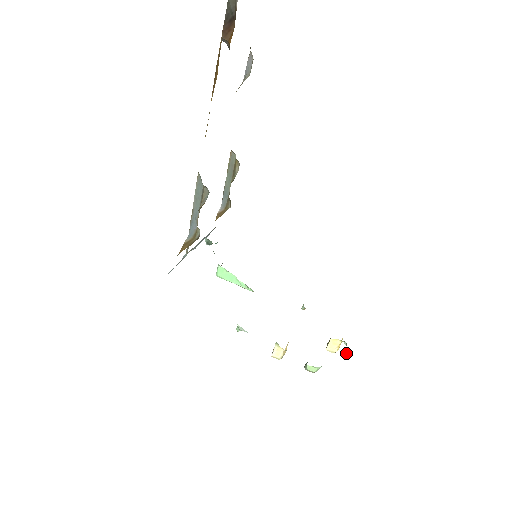
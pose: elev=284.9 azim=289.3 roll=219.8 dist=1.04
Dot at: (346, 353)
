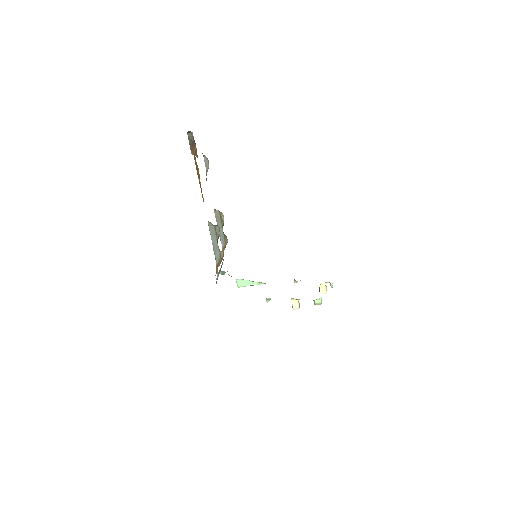
Dot at: (331, 287)
